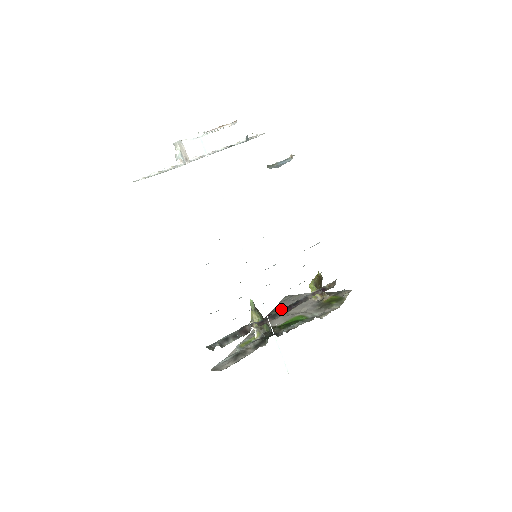
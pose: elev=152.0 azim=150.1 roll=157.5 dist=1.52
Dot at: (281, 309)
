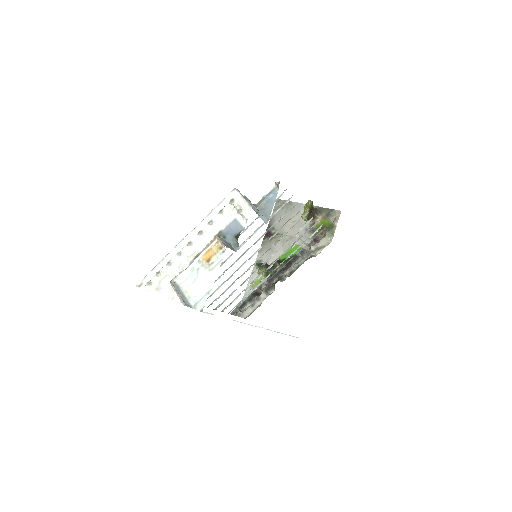
Dot at: (282, 267)
